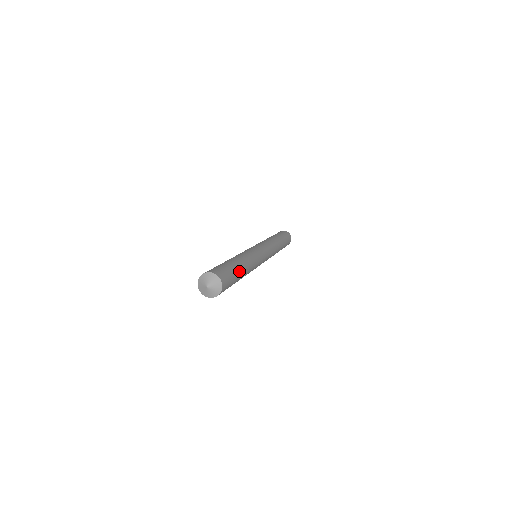
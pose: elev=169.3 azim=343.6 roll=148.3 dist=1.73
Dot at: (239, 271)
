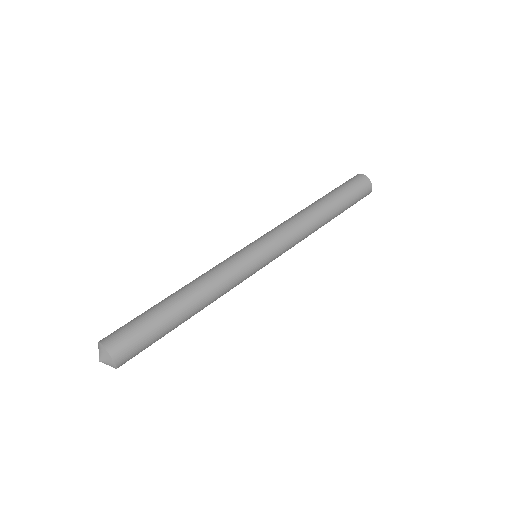
Dot at: (173, 329)
